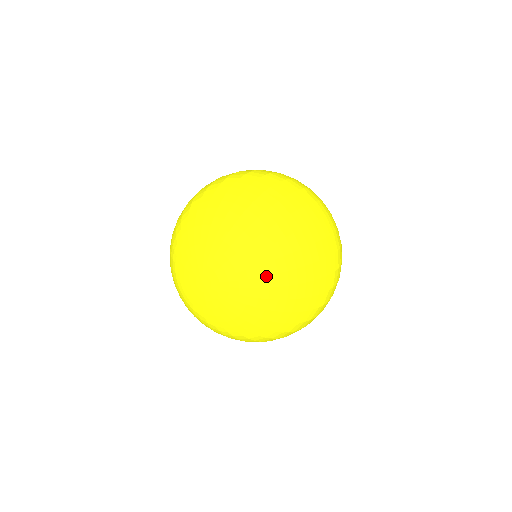
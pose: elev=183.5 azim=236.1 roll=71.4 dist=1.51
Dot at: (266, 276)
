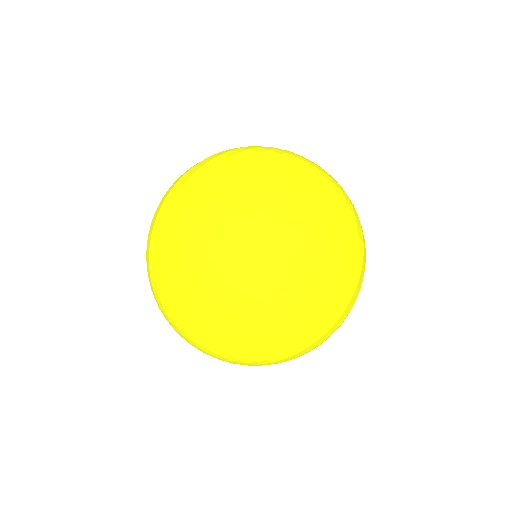
Dot at: occluded
